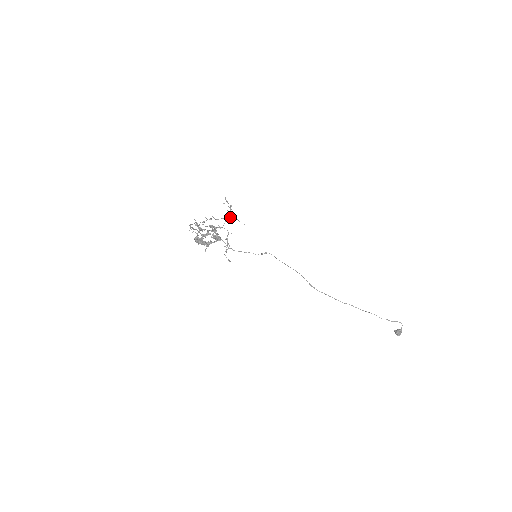
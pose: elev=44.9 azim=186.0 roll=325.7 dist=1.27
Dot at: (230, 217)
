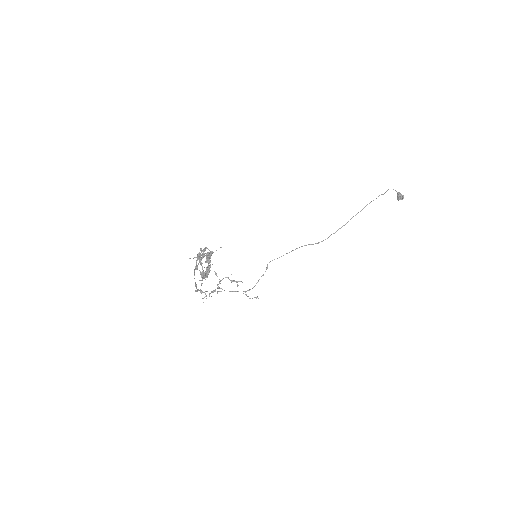
Dot at: occluded
